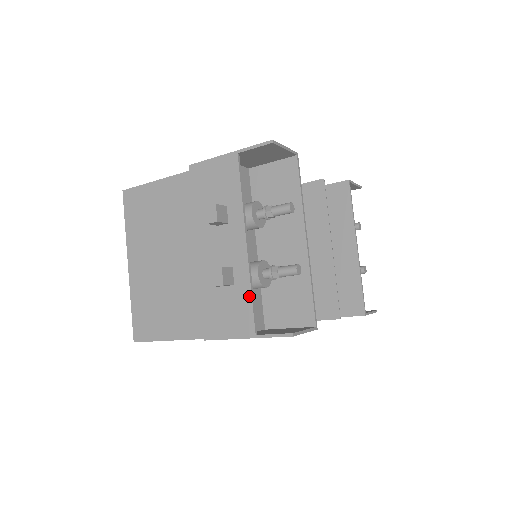
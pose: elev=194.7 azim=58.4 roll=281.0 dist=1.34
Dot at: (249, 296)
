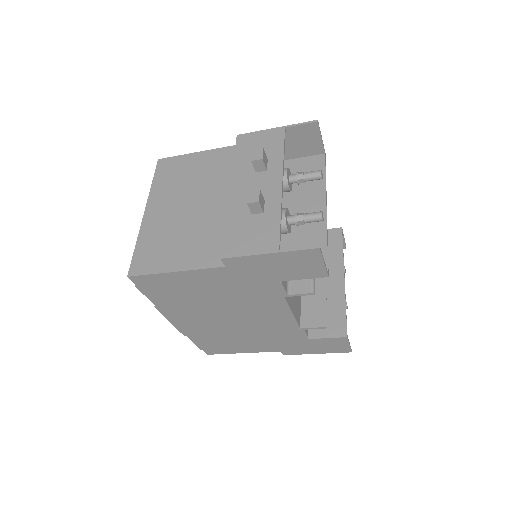
Dot at: (278, 220)
